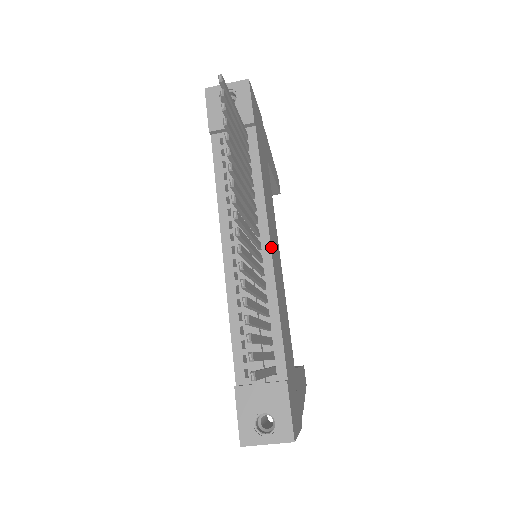
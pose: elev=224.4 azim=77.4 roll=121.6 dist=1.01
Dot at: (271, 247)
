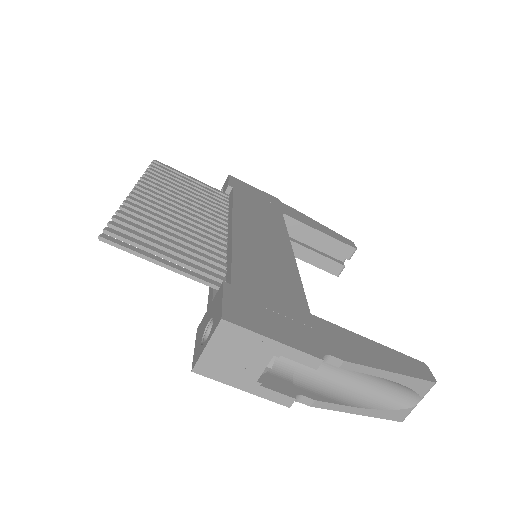
Dot at: (235, 226)
